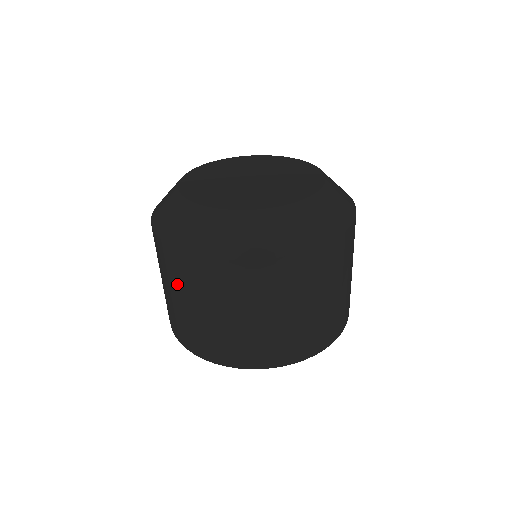
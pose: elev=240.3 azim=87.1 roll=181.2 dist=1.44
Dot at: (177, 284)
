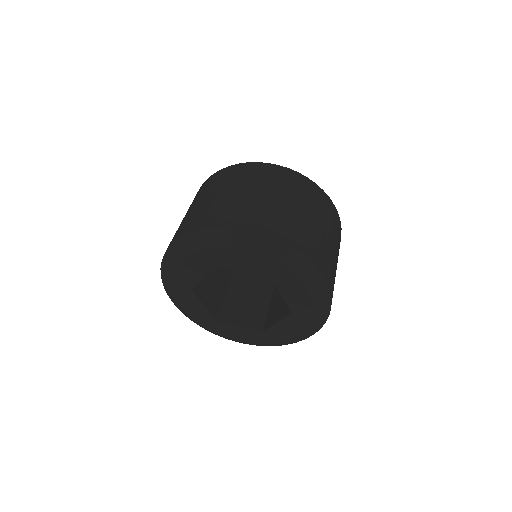
Dot at: (205, 191)
